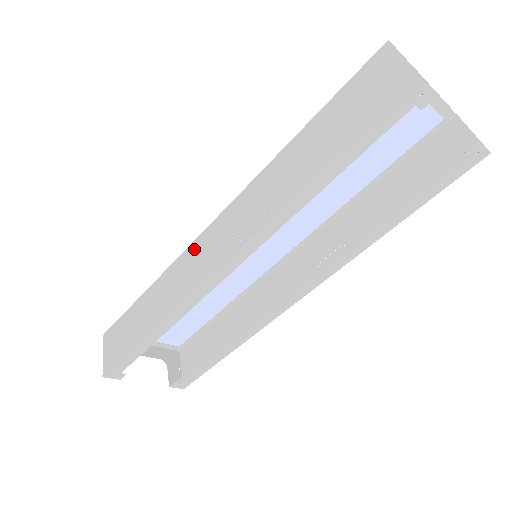
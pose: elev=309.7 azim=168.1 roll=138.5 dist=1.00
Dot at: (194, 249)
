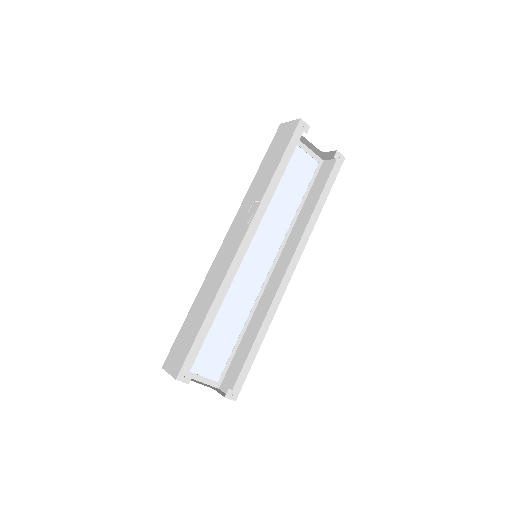
Dot at: (219, 256)
